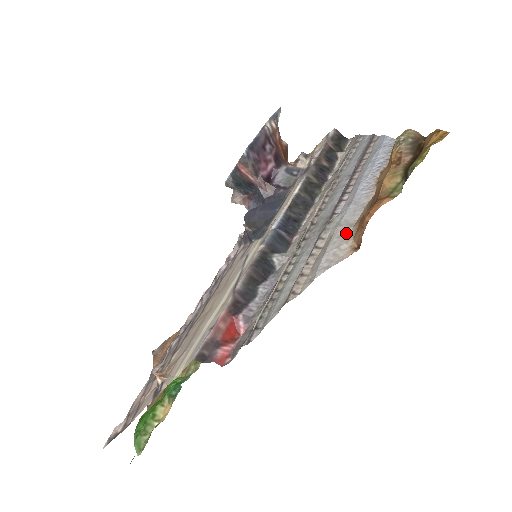
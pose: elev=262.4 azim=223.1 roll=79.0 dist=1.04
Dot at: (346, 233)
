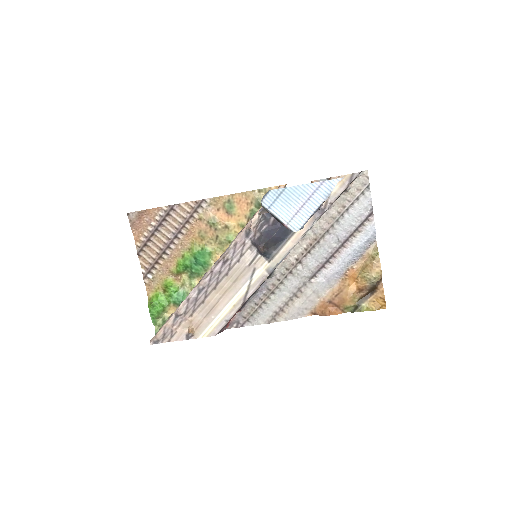
Dot at: (314, 301)
